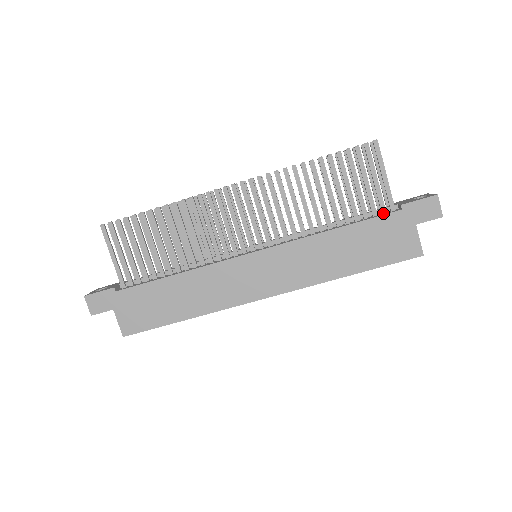
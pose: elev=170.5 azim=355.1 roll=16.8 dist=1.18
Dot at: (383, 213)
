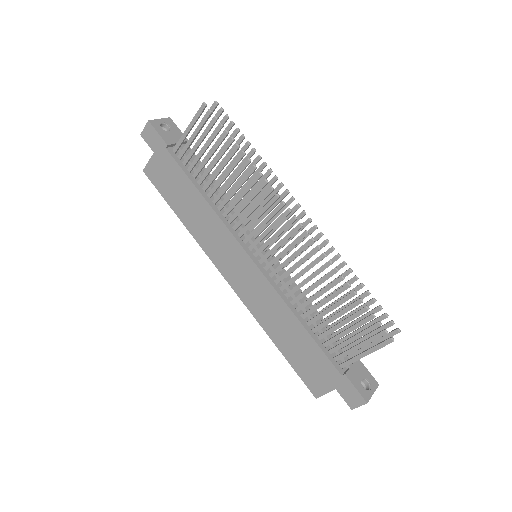
Dot at: (335, 359)
